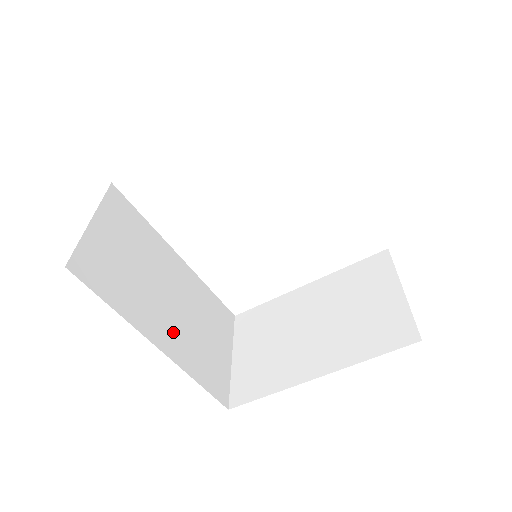
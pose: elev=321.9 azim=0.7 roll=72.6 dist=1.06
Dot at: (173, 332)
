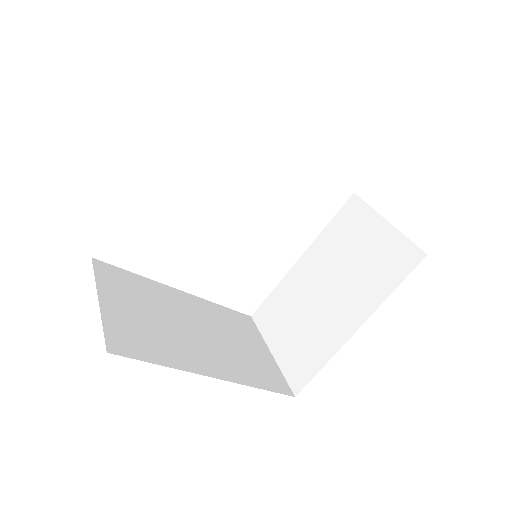
Dot at: (217, 358)
